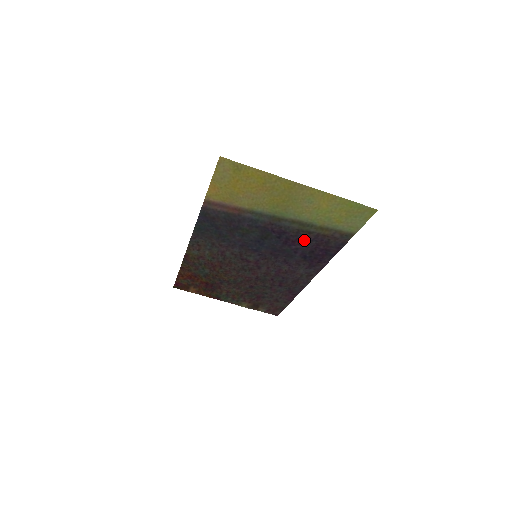
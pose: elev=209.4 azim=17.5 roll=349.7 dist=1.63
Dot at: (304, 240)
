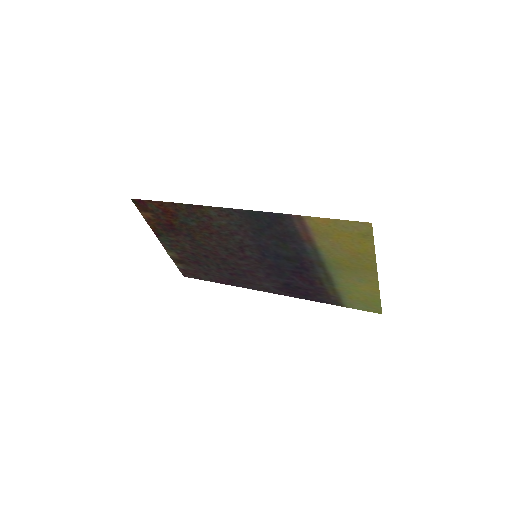
Dot at: (309, 282)
